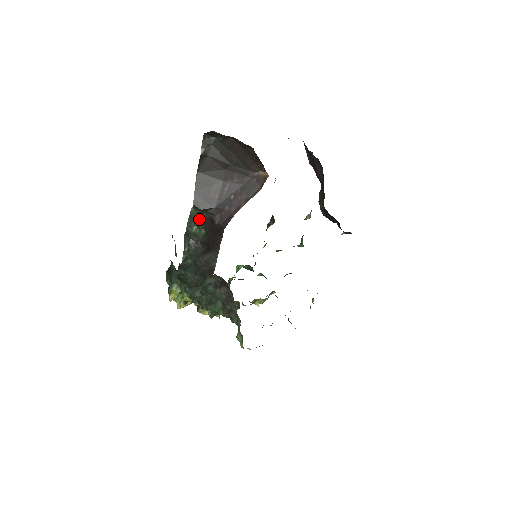
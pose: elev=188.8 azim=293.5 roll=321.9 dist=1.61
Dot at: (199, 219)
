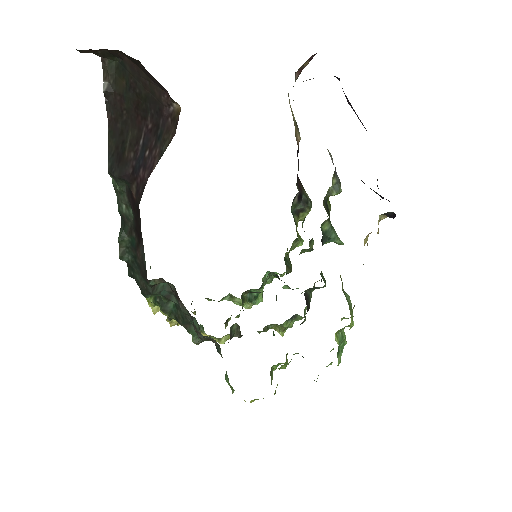
Dot at: (123, 193)
